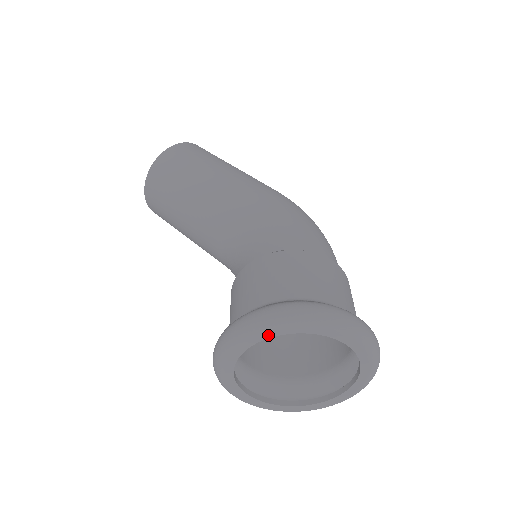
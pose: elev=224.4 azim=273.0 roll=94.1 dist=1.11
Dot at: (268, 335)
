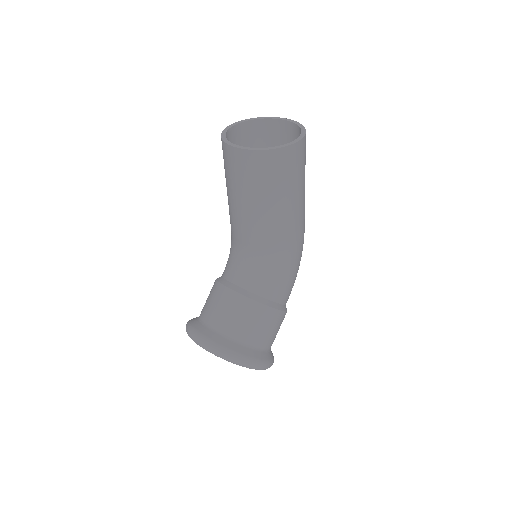
Dot at: occluded
